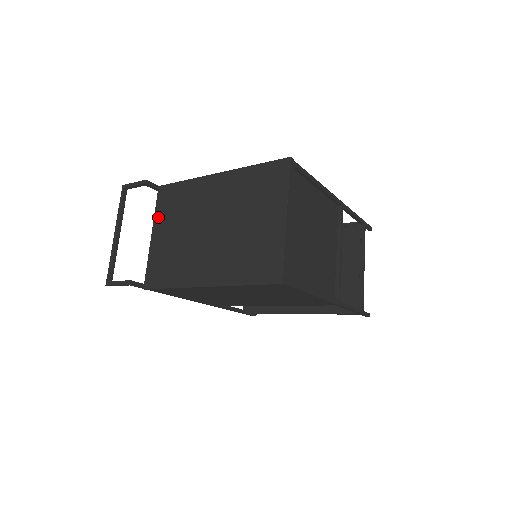
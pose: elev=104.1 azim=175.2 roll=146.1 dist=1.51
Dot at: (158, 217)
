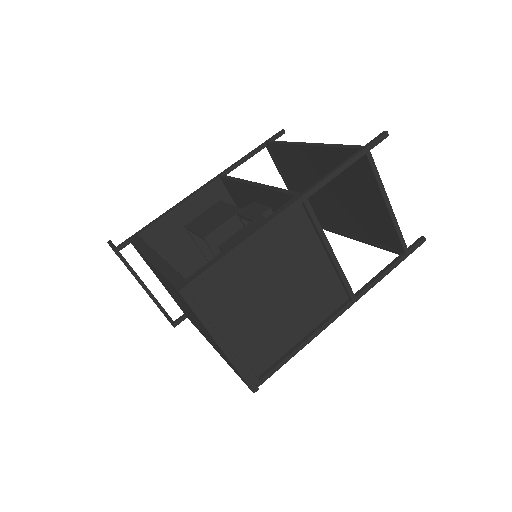
Dot at: occluded
